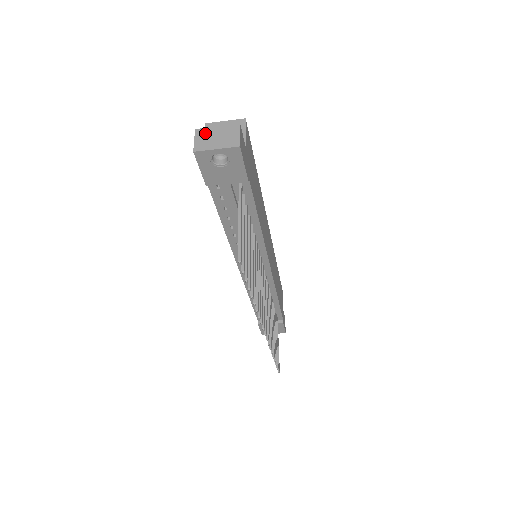
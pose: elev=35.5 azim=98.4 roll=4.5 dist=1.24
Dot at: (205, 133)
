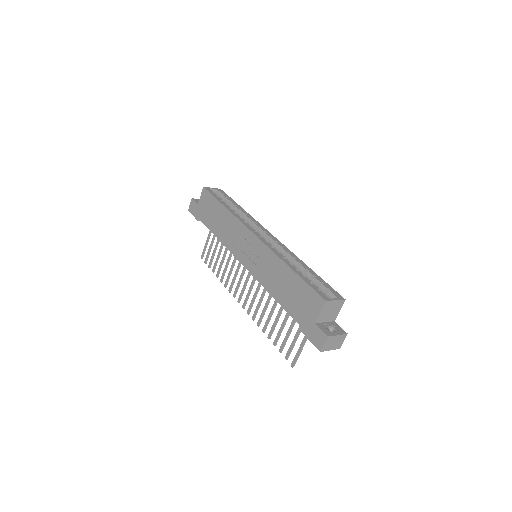
Dot at: (331, 340)
